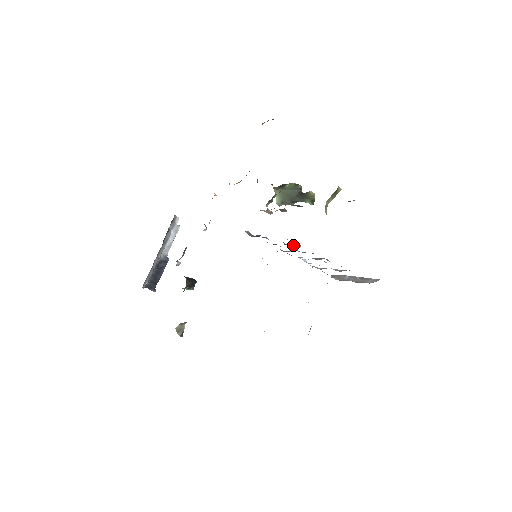
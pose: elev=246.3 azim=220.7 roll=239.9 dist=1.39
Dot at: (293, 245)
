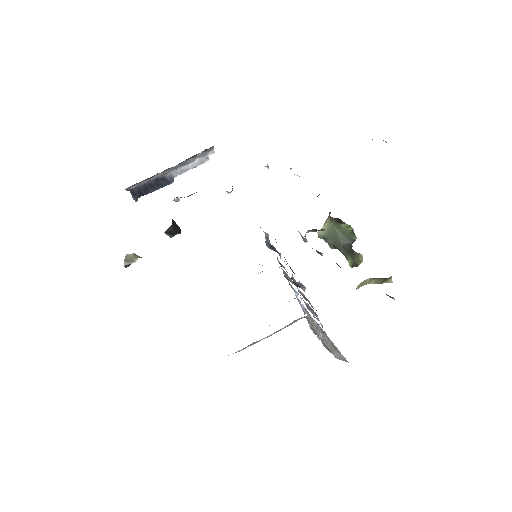
Dot at: (299, 285)
